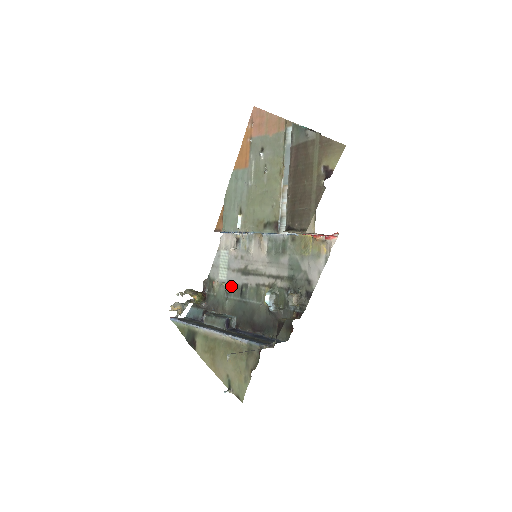
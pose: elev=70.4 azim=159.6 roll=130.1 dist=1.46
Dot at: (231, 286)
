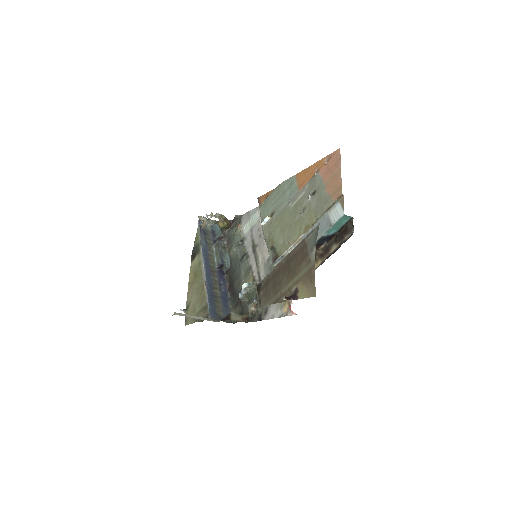
Dot at: (243, 243)
